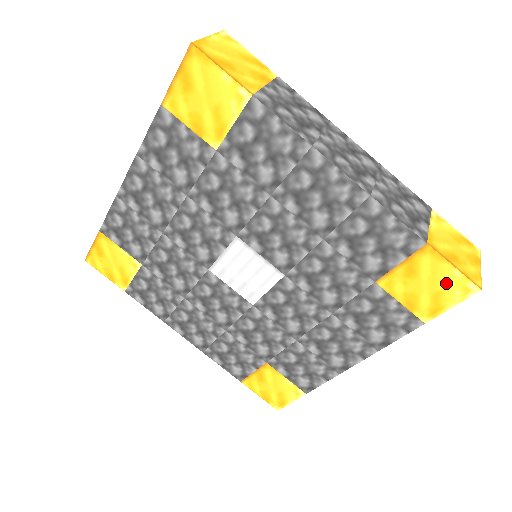
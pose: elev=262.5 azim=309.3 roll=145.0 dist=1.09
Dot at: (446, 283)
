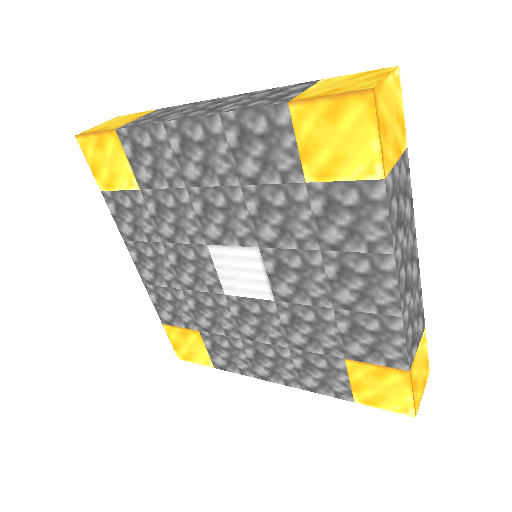
Dot at: (396, 397)
